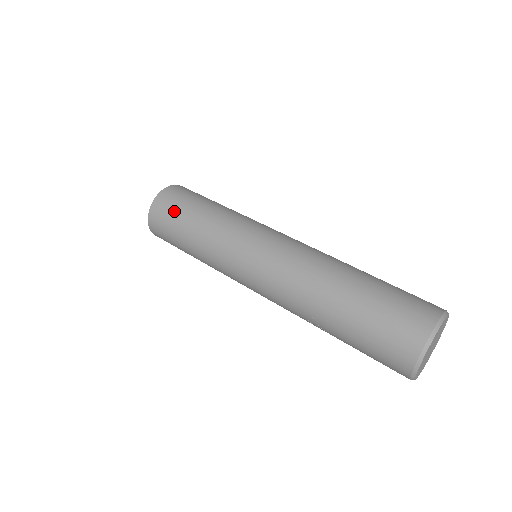
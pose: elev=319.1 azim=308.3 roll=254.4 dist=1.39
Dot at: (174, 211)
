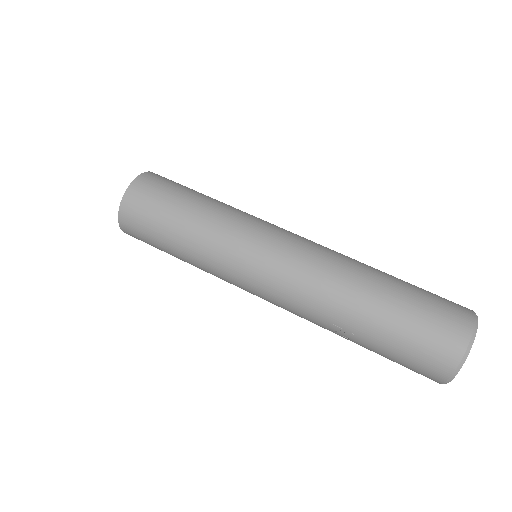
Dot at: (155, 205)
